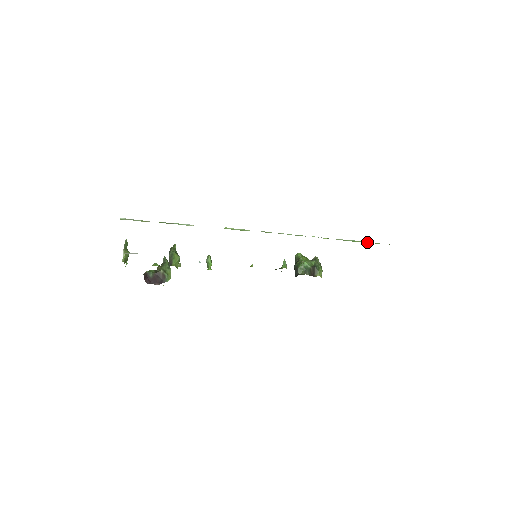
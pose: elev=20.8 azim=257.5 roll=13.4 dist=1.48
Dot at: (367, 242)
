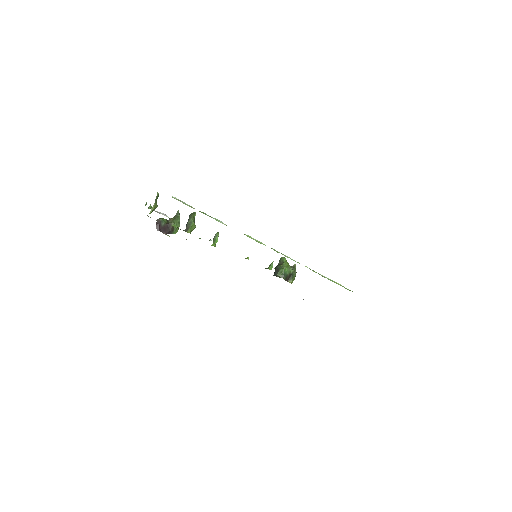
Dot at: (340, 285)
